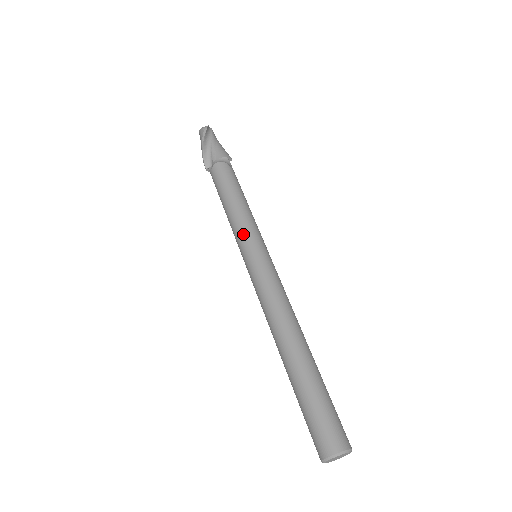
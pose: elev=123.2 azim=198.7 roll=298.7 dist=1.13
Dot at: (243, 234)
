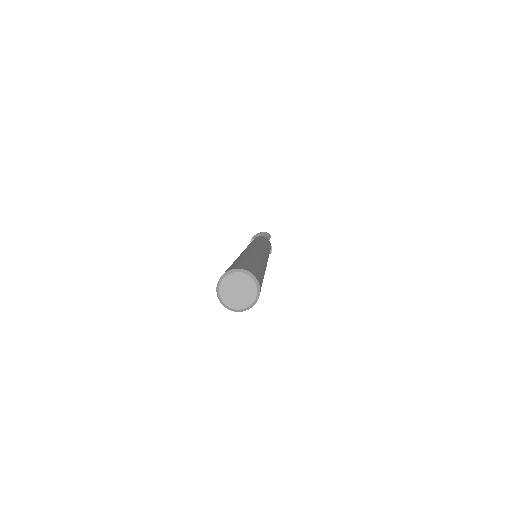
Dot at: (260, 242)
